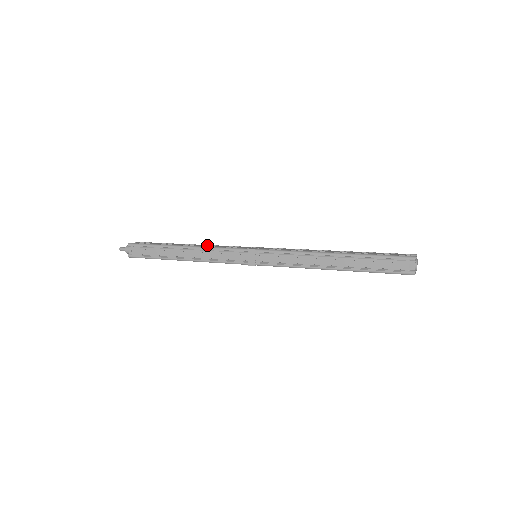
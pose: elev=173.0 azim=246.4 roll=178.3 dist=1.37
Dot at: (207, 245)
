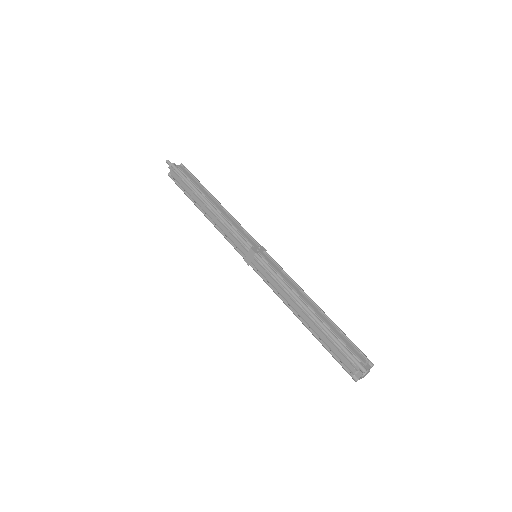
Dot at: (228, 214)
